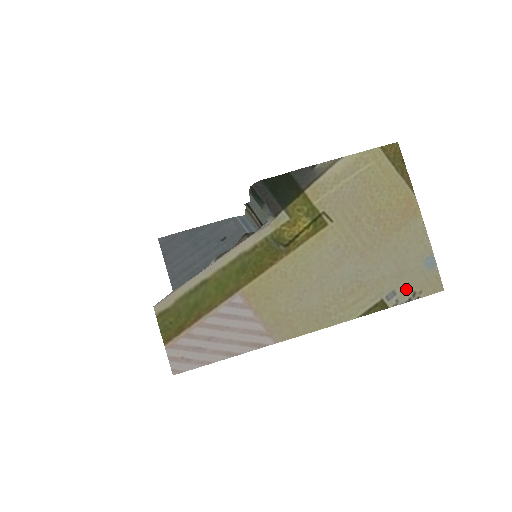
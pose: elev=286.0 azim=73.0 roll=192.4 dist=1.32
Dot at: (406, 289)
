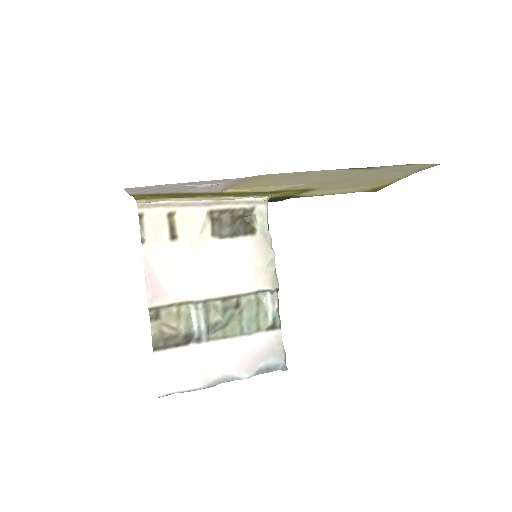
Dot at: (395, 168)
